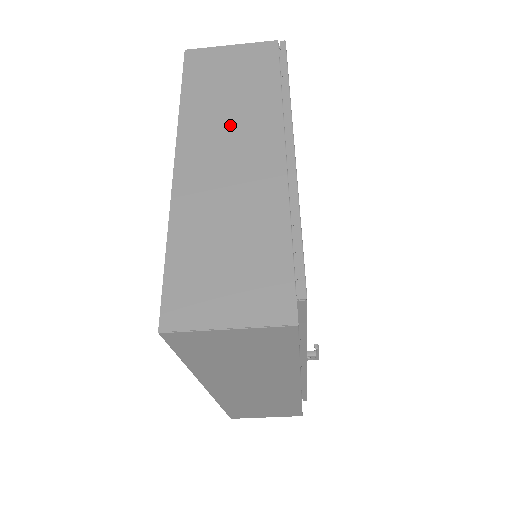
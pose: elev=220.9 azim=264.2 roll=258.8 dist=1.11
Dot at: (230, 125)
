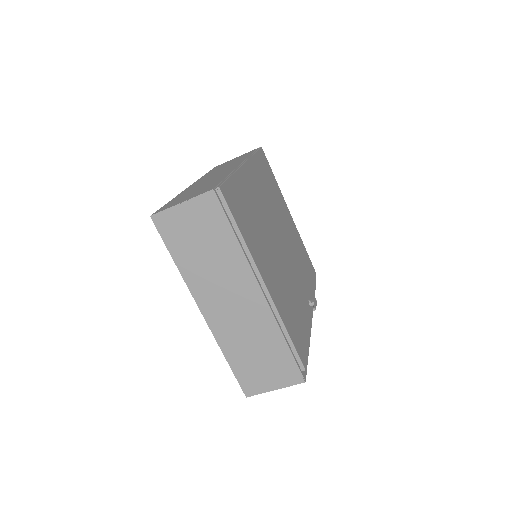
Dot at: (219, 279)
